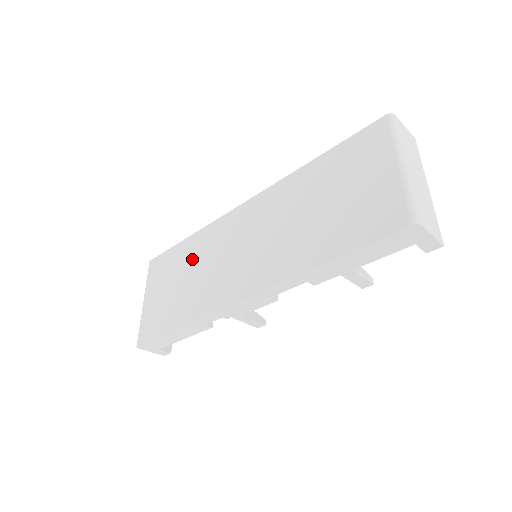
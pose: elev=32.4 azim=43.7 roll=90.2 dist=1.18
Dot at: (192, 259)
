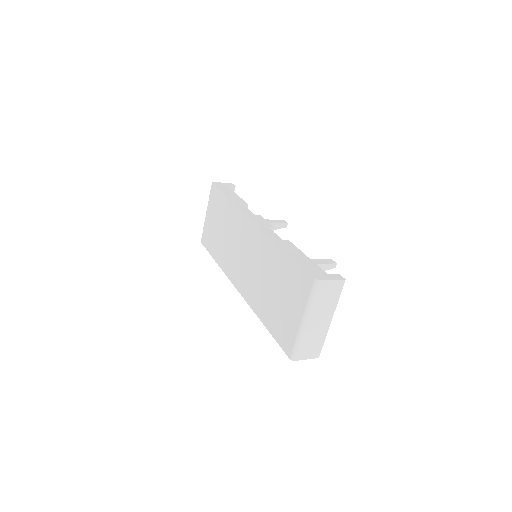
Dot at: (227, 222)
